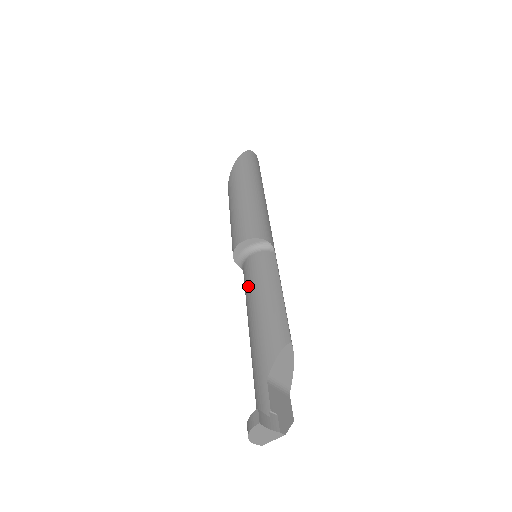
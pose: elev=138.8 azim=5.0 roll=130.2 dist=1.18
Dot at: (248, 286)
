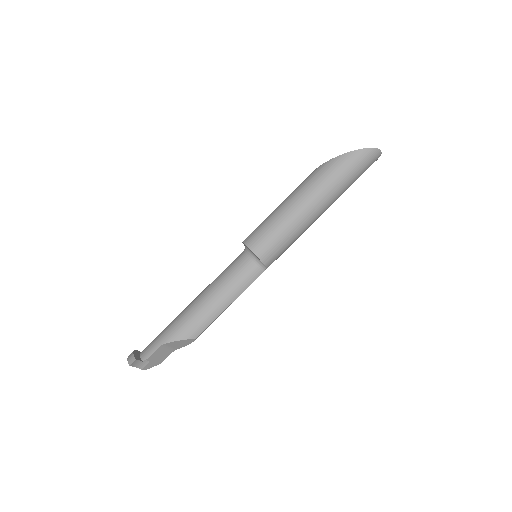
Dot at: (223, 276)
